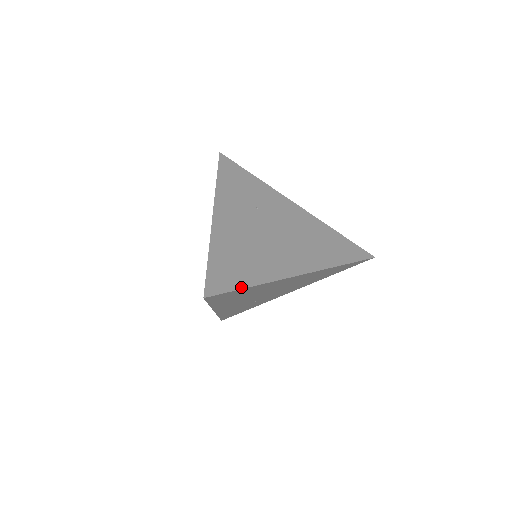
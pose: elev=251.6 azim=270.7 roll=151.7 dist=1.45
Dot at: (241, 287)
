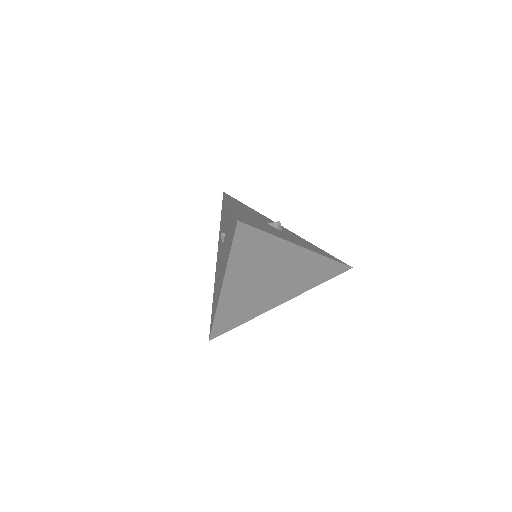
Dot at: occluded
